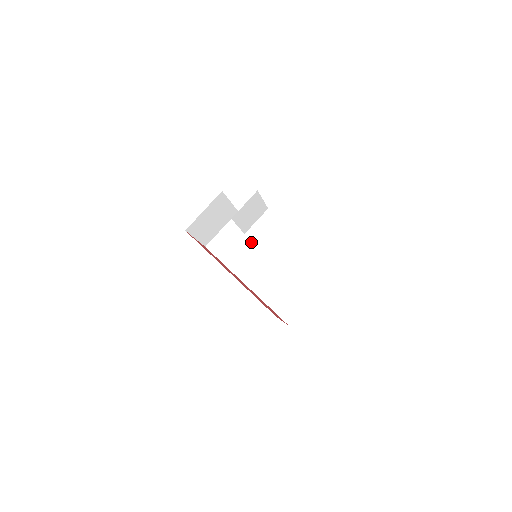
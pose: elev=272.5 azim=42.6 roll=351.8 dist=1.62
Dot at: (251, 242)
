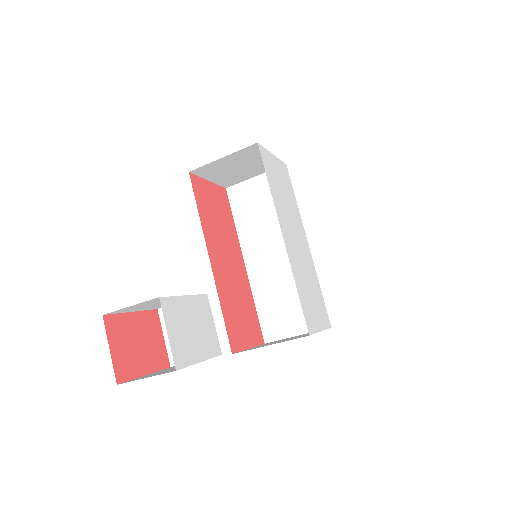
Dot at: occluded
